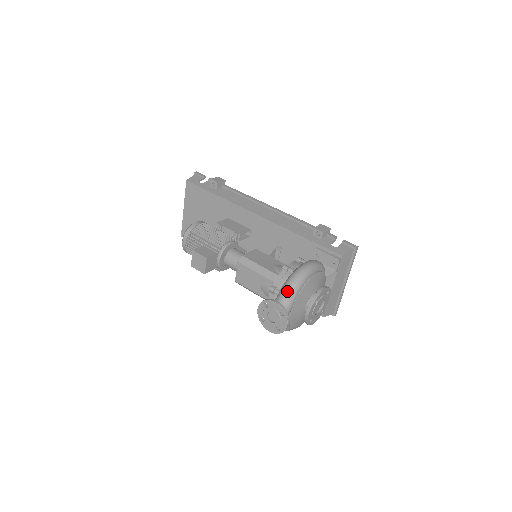
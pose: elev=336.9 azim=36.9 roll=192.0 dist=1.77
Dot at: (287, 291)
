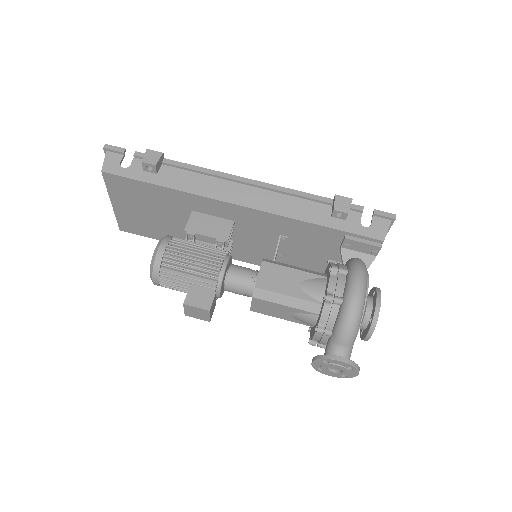
Dot at: (347, 337)
